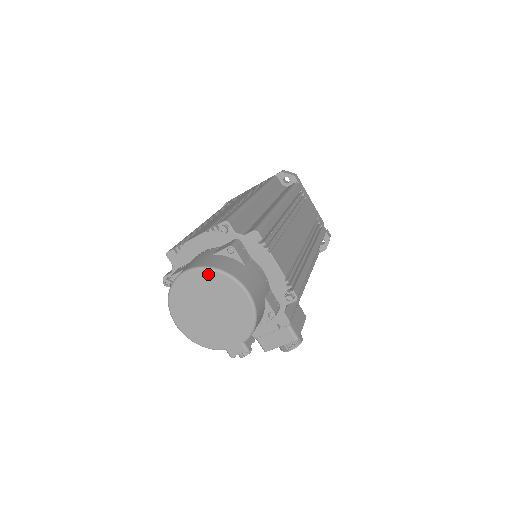
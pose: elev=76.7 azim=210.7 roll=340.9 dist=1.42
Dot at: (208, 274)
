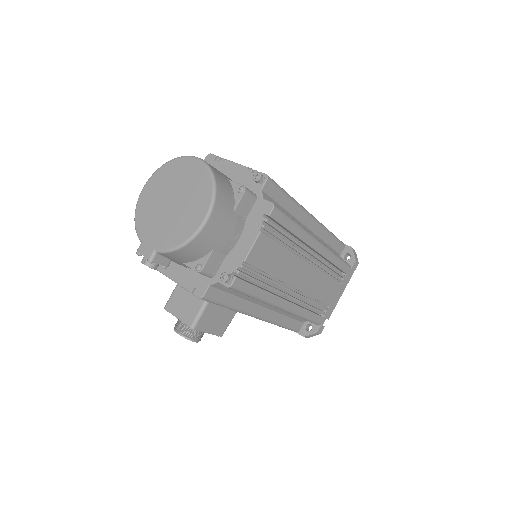
Dot at: (205, 175)
